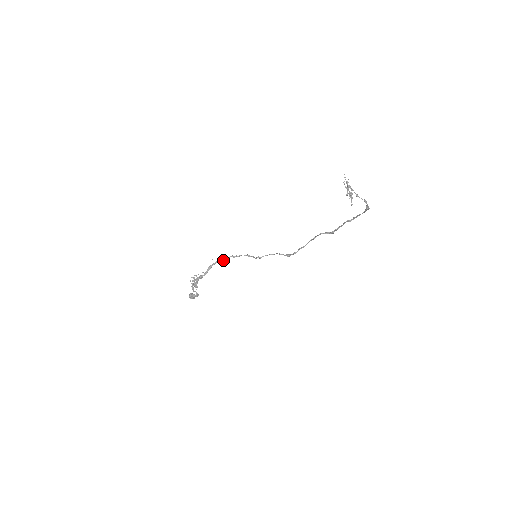
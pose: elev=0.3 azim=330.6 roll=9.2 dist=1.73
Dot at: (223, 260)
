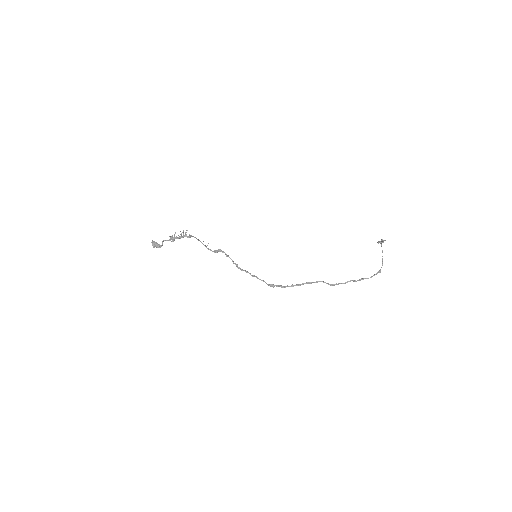
Dot at: (214, 252)
